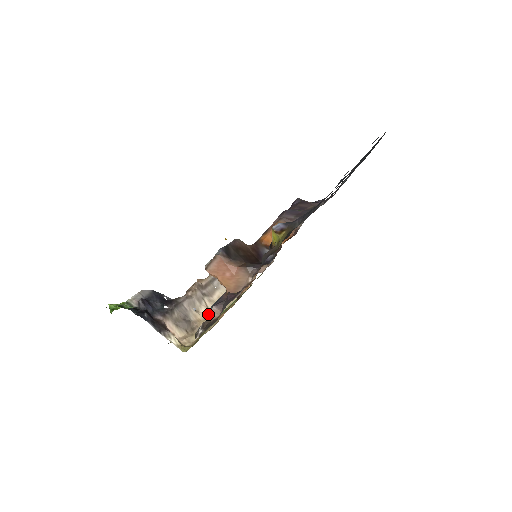
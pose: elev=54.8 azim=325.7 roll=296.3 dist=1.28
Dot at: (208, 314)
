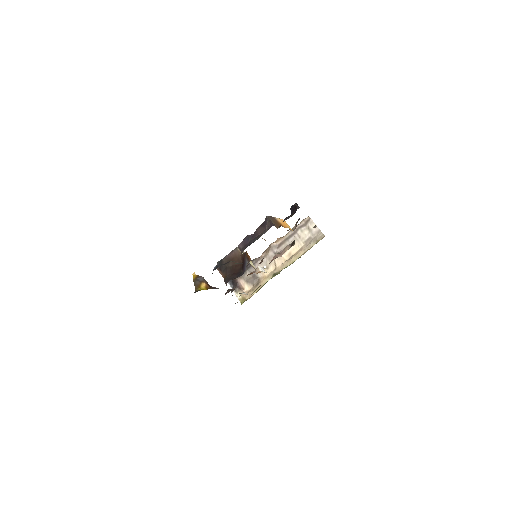
Dot at: occluded
